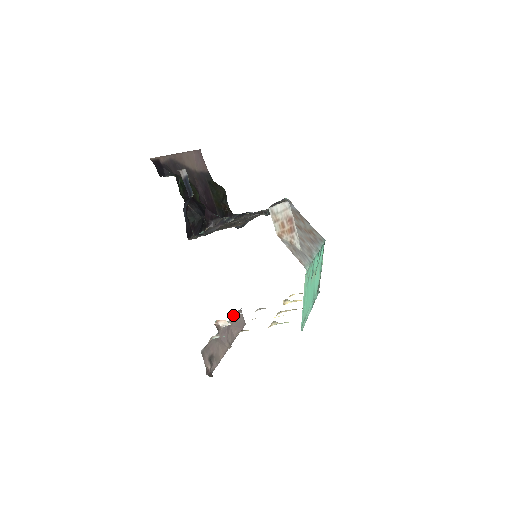
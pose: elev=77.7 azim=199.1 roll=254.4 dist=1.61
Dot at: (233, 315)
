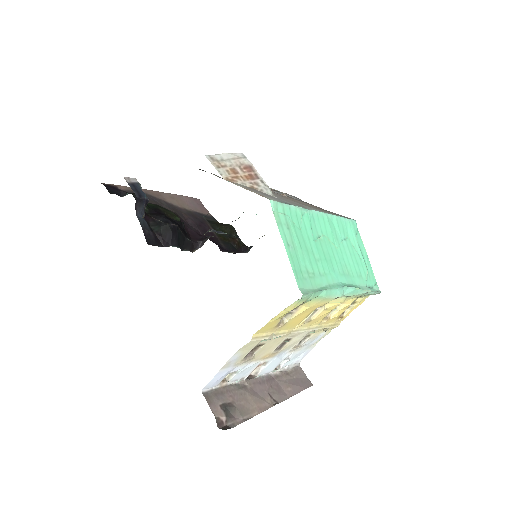
Dot at: (279, 367)
